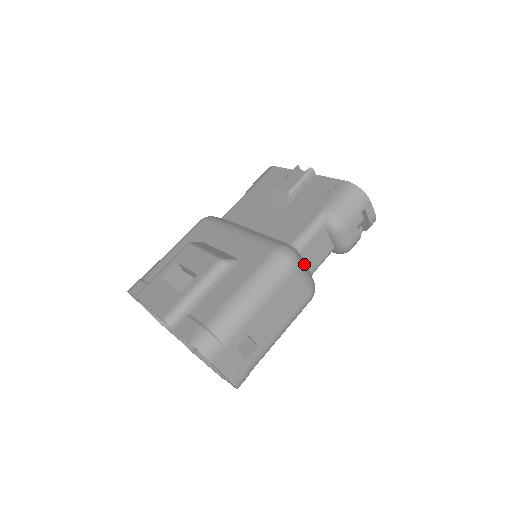
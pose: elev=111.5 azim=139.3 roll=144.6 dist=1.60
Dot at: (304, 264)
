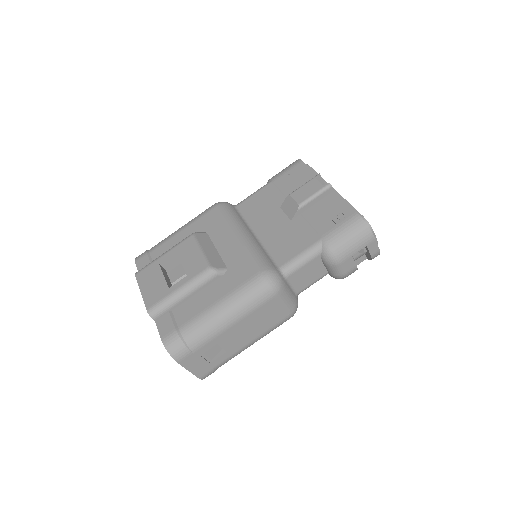
Dot at: (288, 289)
